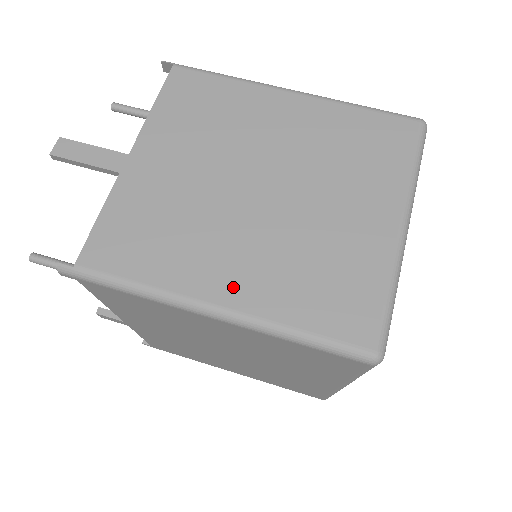
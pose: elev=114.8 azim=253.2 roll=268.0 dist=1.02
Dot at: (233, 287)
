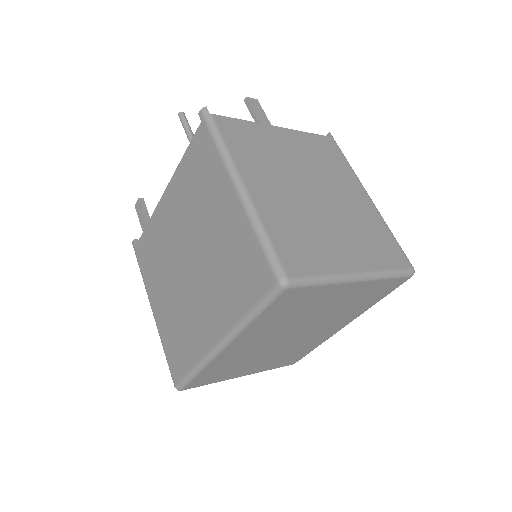
Dot at: (260, 192)
